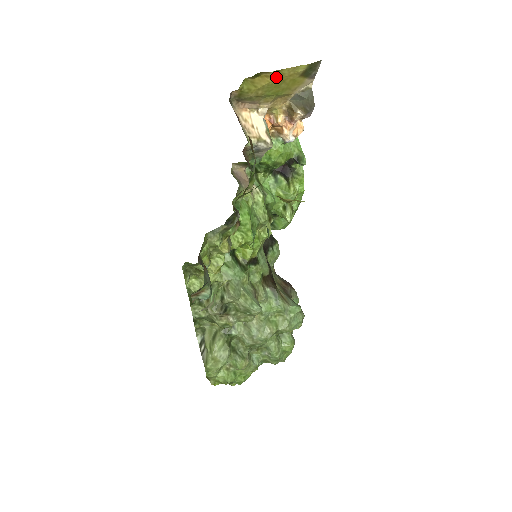
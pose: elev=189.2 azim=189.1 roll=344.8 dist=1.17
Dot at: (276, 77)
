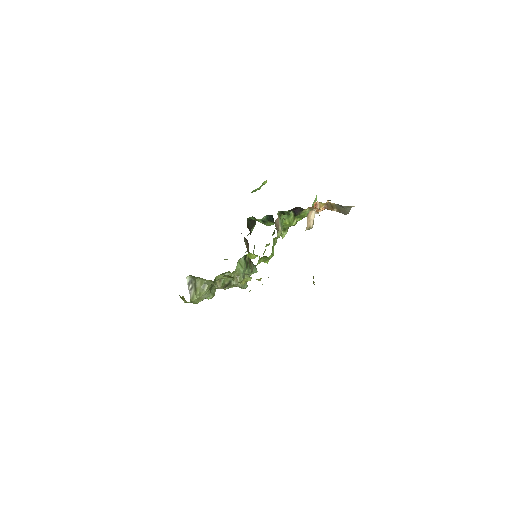
Dot at: occluded
